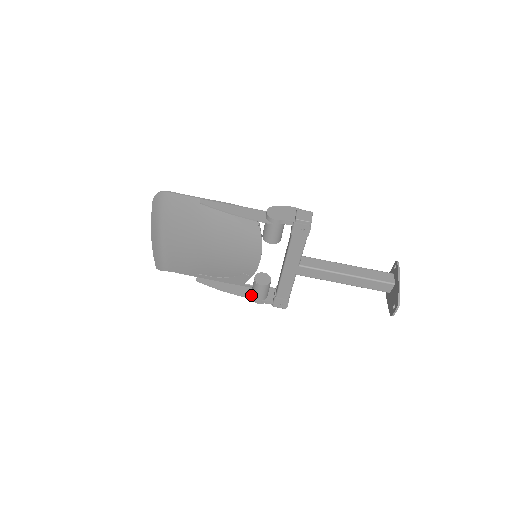
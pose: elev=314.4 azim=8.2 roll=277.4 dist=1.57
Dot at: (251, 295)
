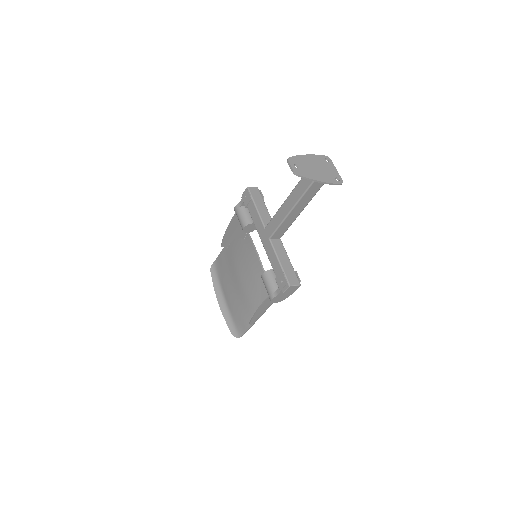
Dot at: occluded
